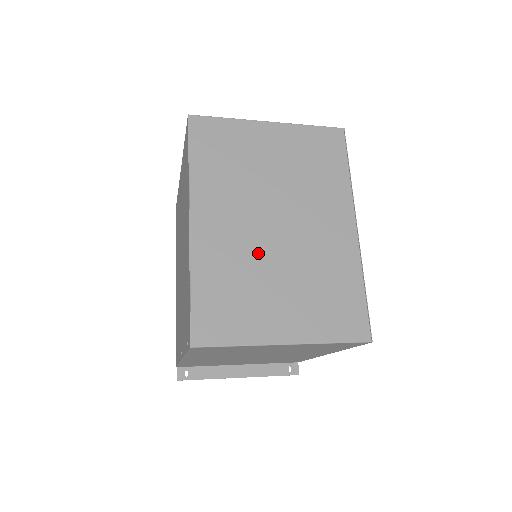
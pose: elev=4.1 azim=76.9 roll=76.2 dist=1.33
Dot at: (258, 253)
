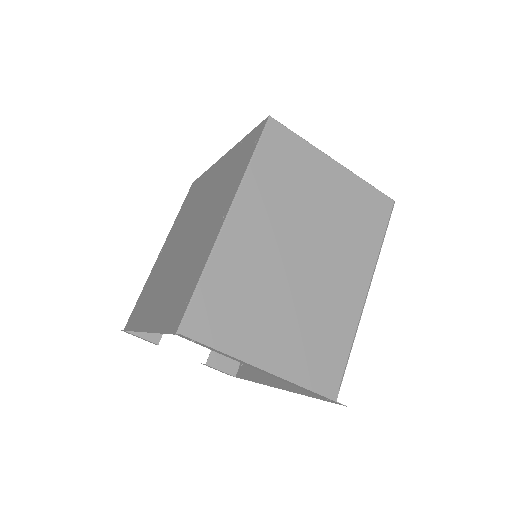
Dot at: occluded
